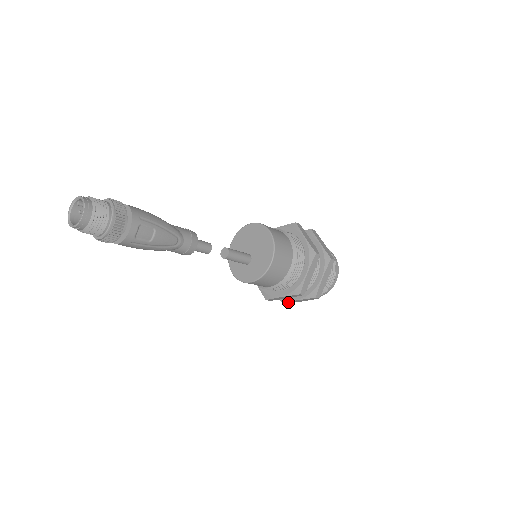
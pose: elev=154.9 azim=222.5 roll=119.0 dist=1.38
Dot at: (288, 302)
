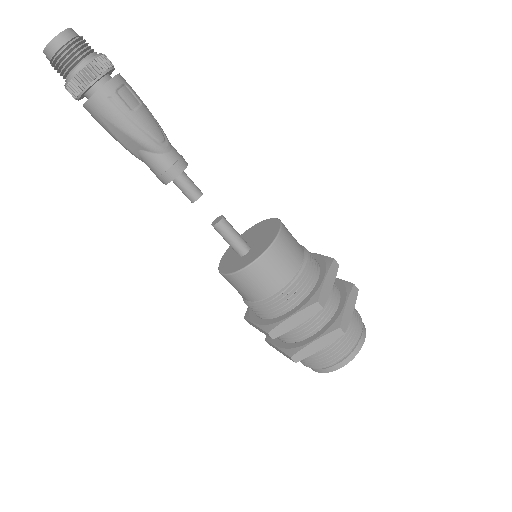
Dot at: (299, 354)
